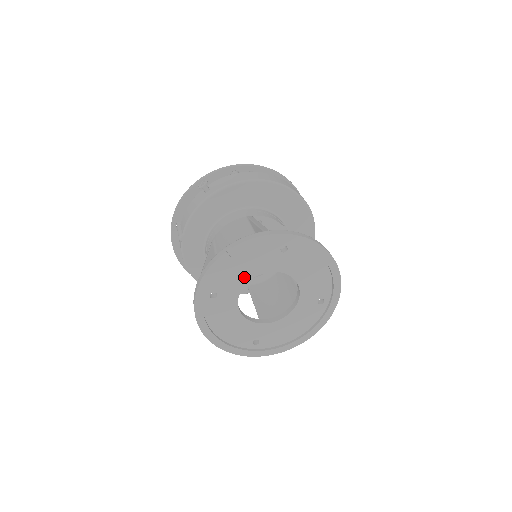
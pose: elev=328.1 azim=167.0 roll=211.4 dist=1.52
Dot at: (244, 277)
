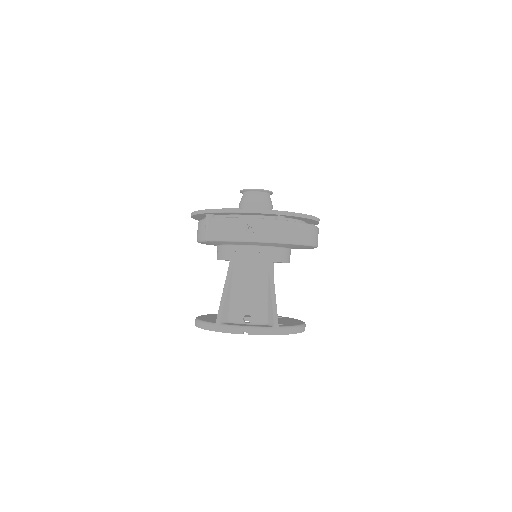
Dot at: occluded
